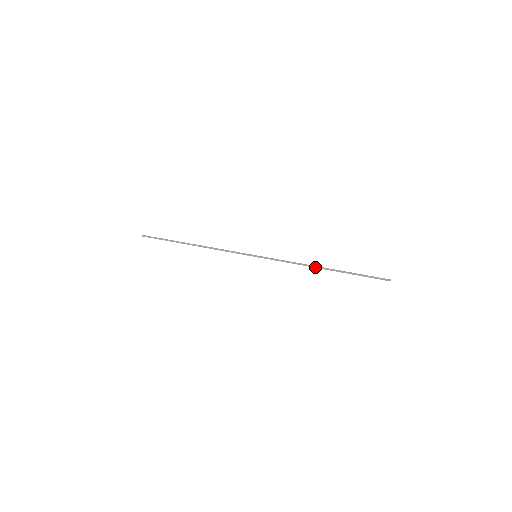
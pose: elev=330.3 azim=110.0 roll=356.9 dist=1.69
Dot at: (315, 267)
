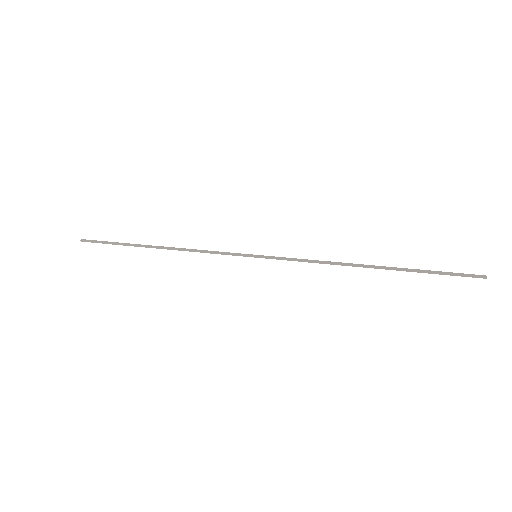
Dot at: (354, 266)
